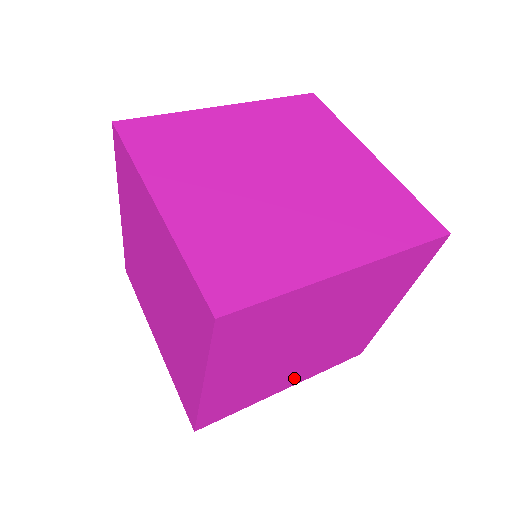
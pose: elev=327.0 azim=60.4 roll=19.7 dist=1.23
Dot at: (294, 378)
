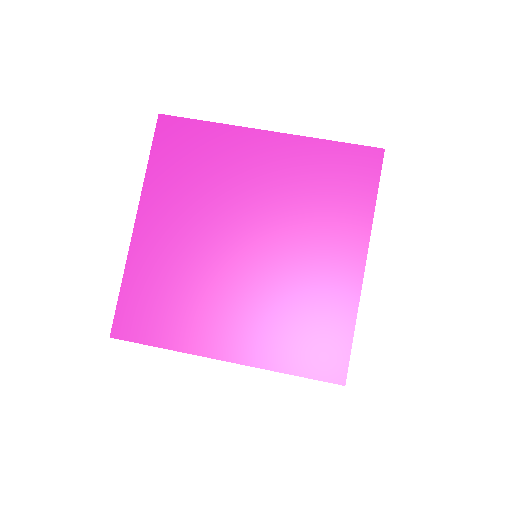
Dot at: occluded
